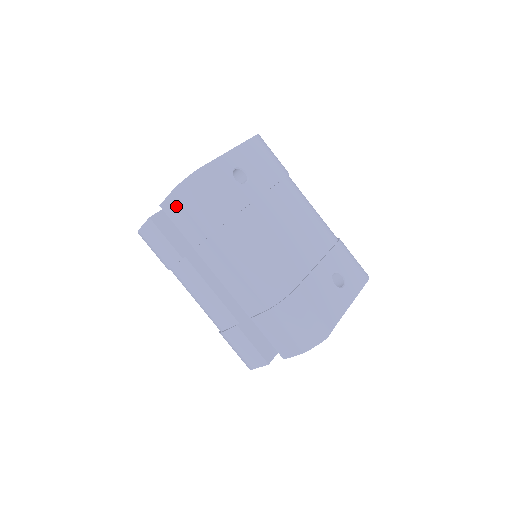
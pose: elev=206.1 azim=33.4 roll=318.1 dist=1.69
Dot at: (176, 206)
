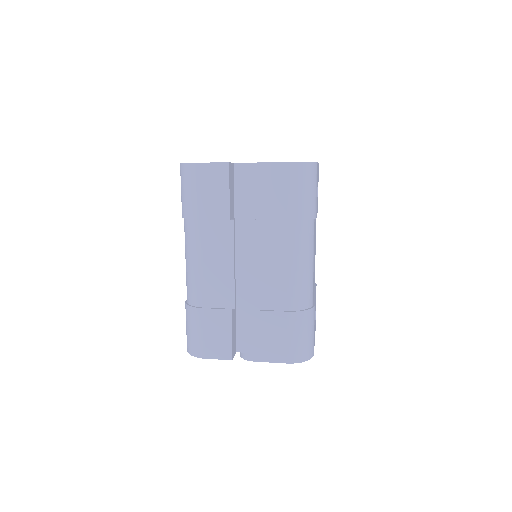
Dot at: (279, 175)
